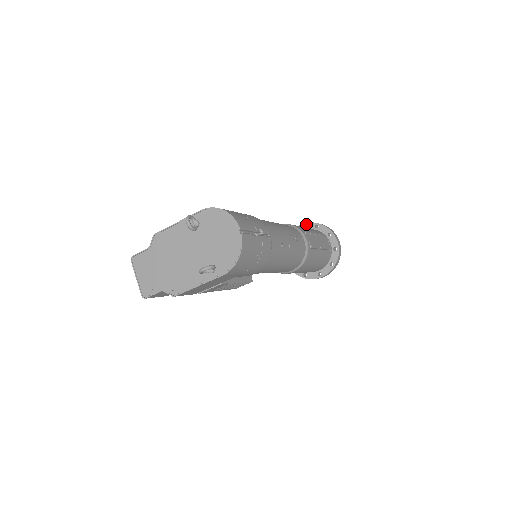
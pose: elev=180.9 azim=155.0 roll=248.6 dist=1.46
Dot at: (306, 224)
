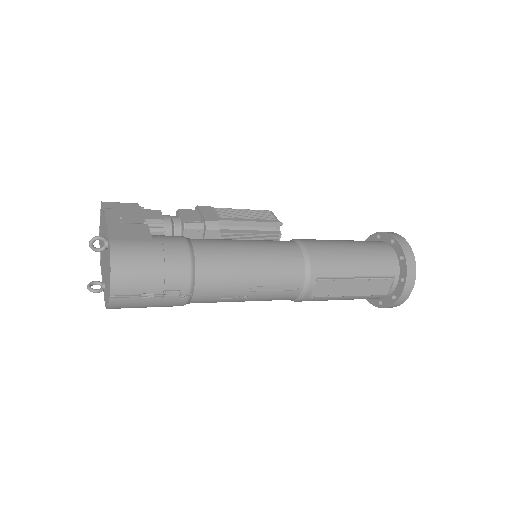
Dot at: (397, 243)
